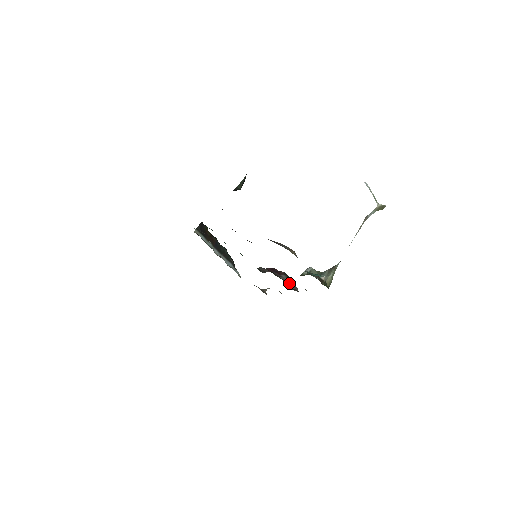
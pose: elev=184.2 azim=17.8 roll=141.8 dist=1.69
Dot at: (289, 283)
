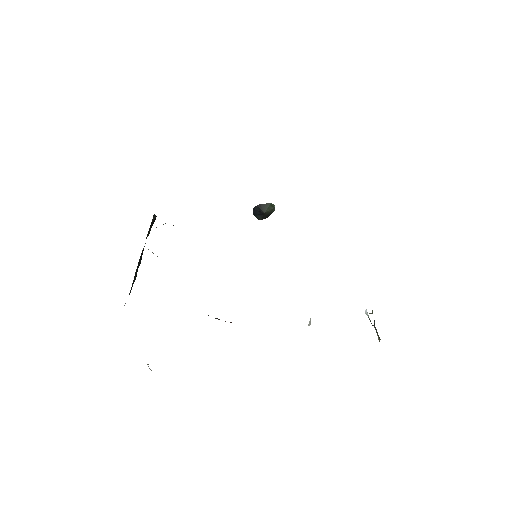
Dot at: occluded
